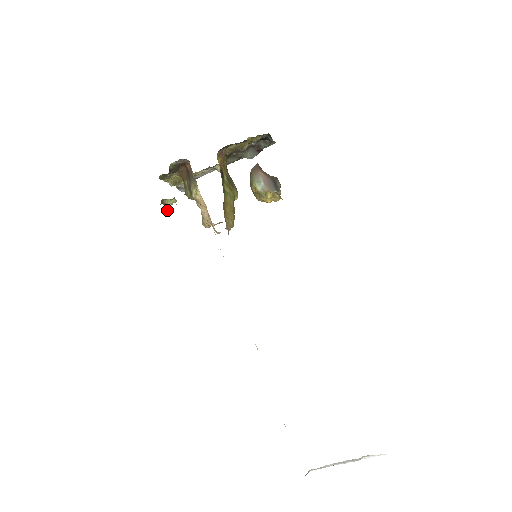
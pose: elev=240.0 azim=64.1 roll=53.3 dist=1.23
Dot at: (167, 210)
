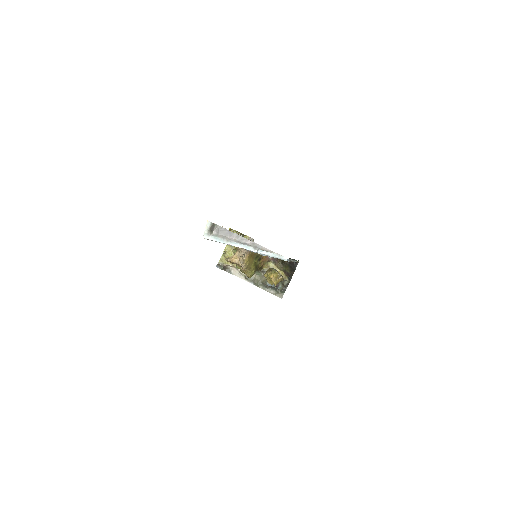
Dot at: occluded
